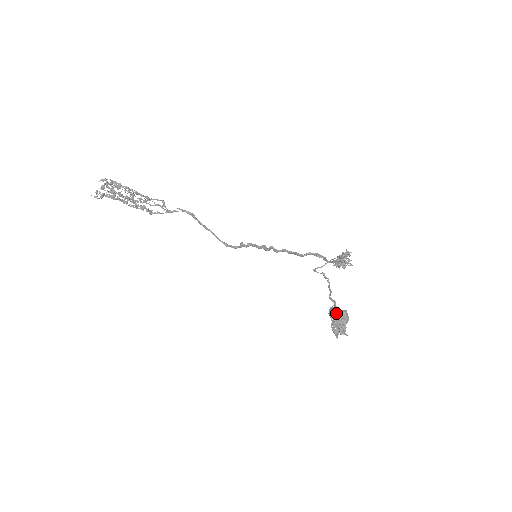
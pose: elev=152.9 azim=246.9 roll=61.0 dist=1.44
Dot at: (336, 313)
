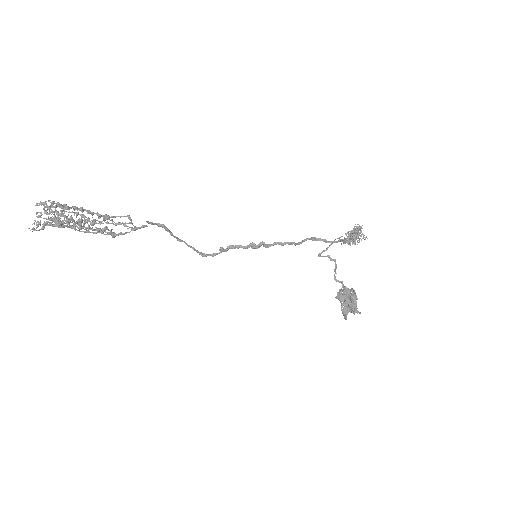
Dot at: (348, 293)
